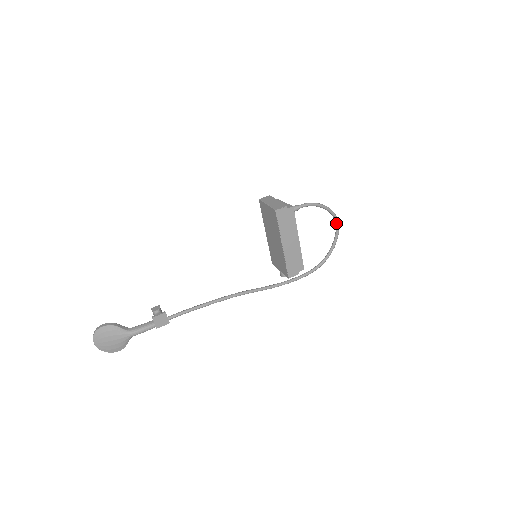
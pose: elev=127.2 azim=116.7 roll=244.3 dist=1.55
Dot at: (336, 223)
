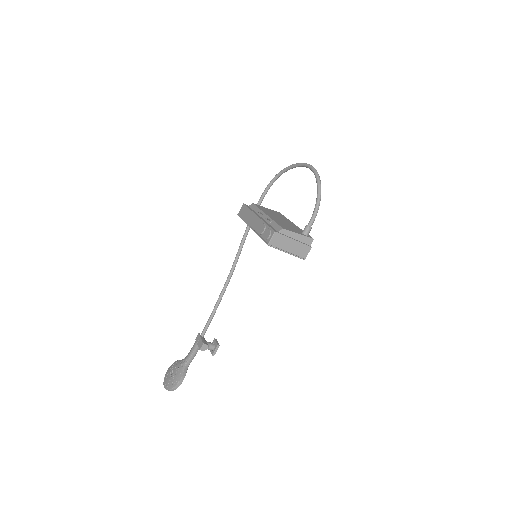
Dot at: (312, 170)
